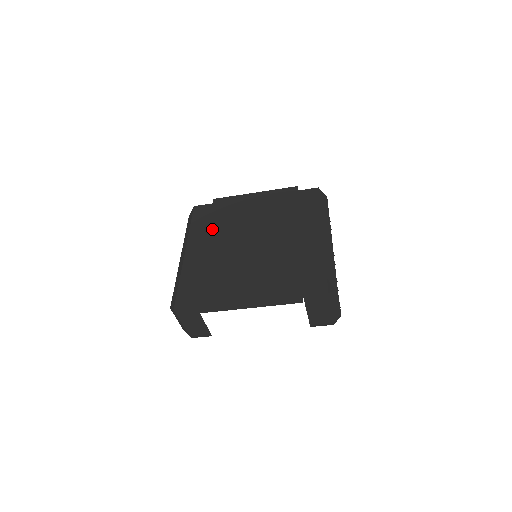
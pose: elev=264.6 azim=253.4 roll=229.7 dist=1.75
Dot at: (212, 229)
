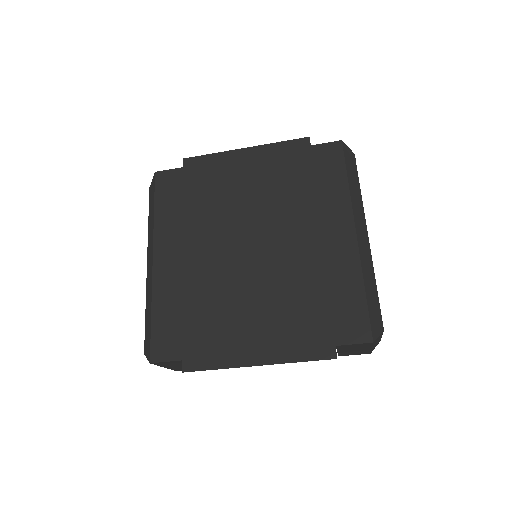
Dot at: (187, 217)
